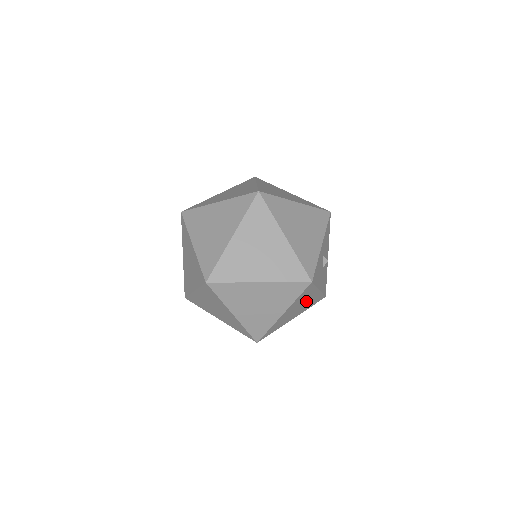
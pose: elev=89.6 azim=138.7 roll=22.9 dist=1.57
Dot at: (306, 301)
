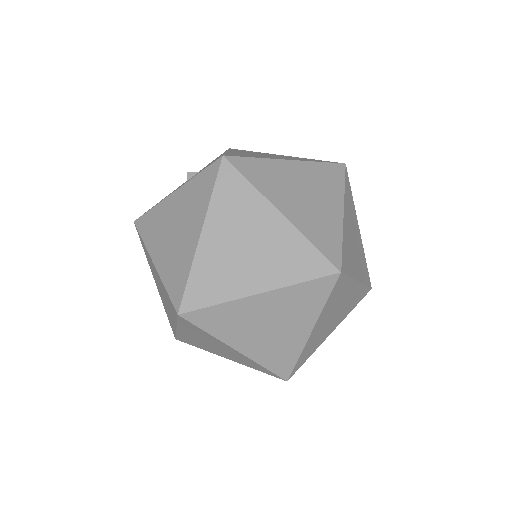
Dot at: occluded
